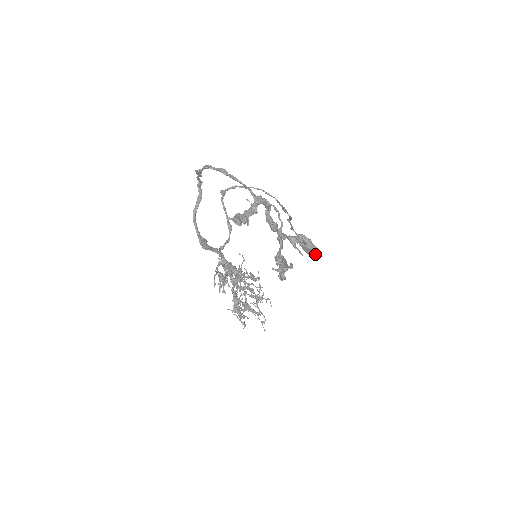
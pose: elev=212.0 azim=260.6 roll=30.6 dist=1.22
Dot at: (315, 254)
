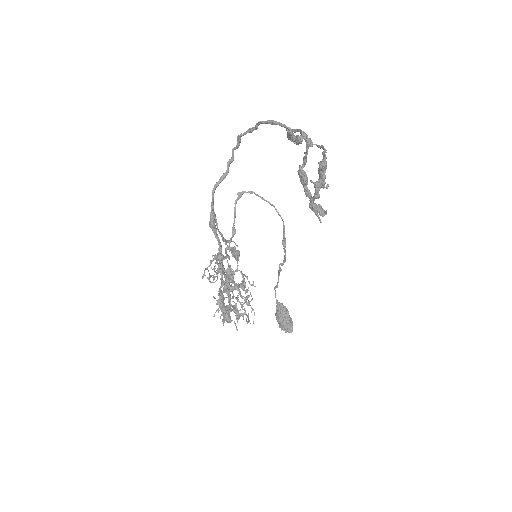
Dot at: (289, 328)
